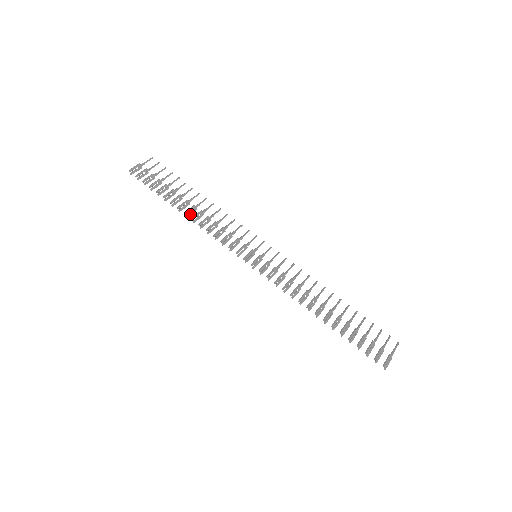
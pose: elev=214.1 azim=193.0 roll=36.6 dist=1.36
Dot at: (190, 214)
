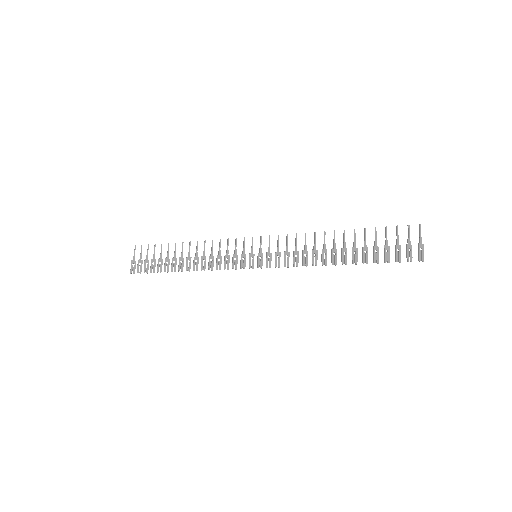
Dot at: (190, 266)
